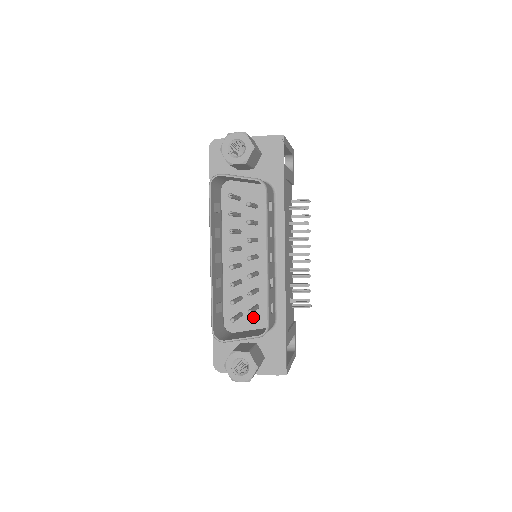
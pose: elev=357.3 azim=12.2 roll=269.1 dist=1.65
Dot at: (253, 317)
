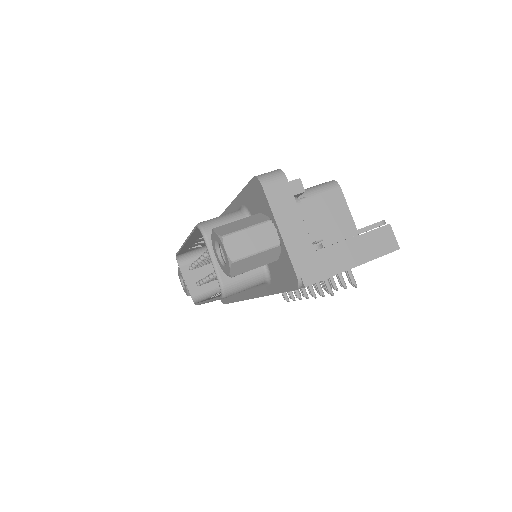
Dot at: occluded
